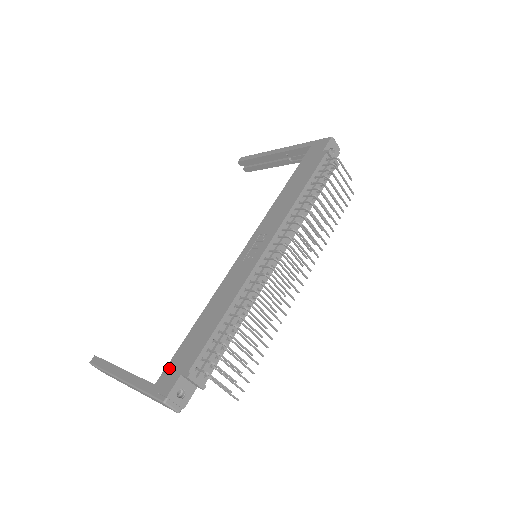
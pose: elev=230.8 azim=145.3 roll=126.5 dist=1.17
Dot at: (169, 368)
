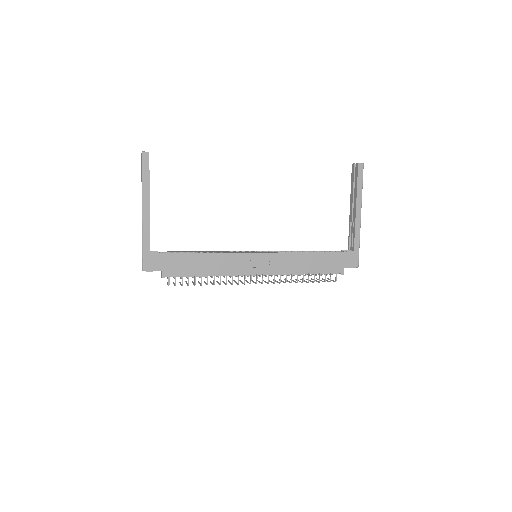
Dot at: (163, 257)
